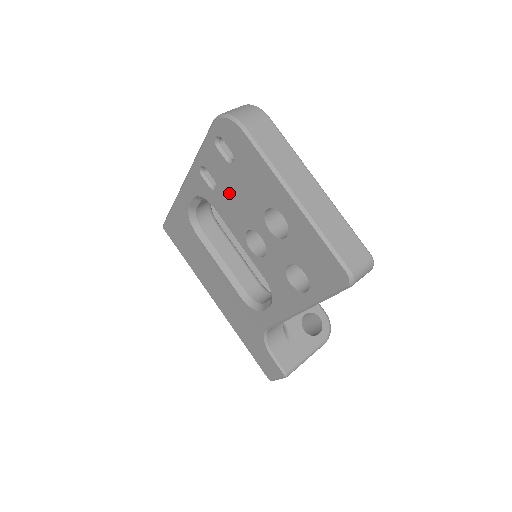
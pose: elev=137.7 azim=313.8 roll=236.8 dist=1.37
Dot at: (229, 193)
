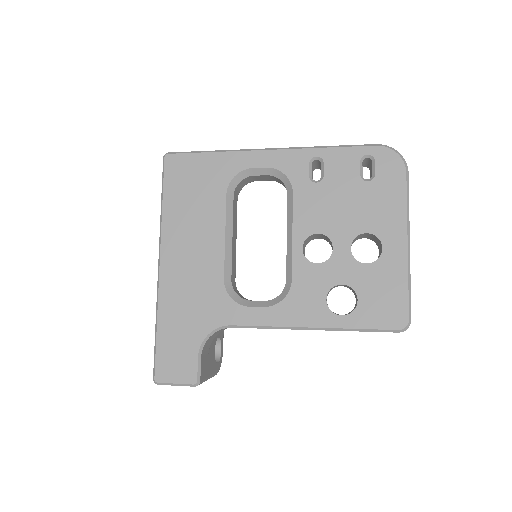
Dot at: (332, 195)
